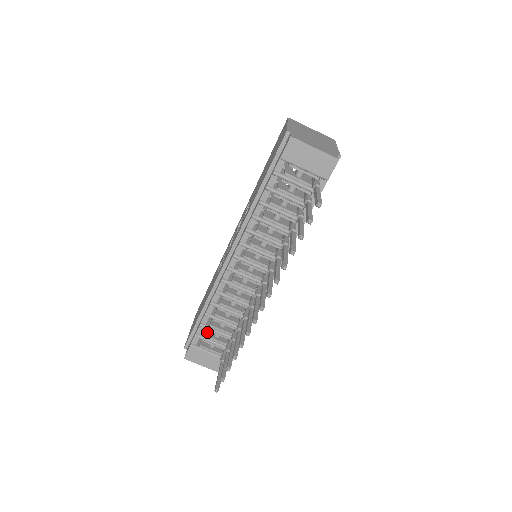
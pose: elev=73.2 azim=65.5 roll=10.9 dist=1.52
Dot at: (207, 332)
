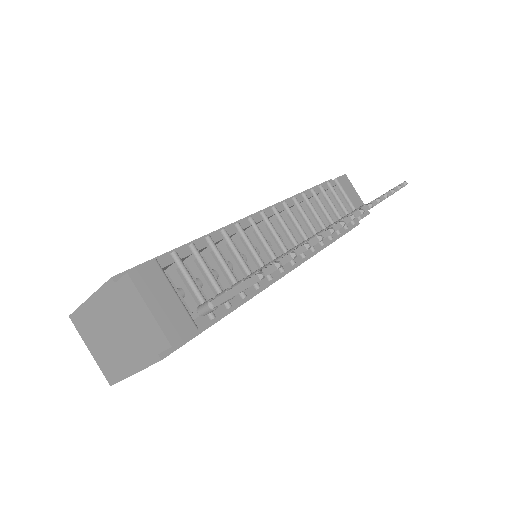
Dot at: occluded
